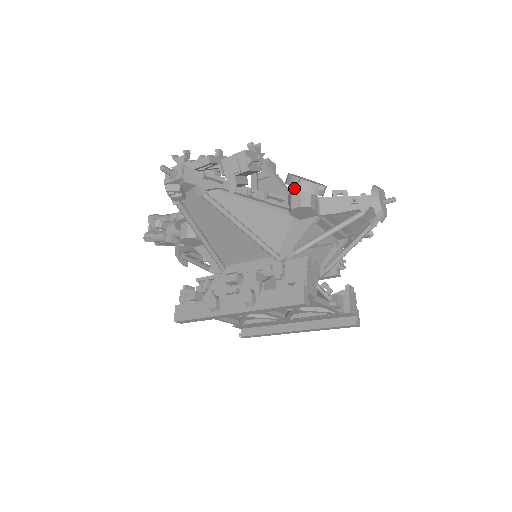
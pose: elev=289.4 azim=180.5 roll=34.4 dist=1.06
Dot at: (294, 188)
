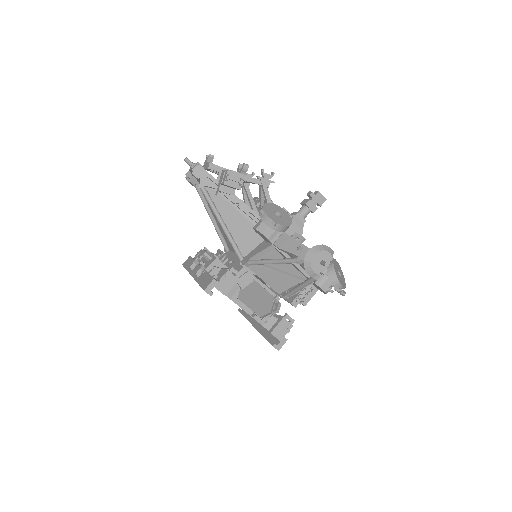
Dot at: occluded
